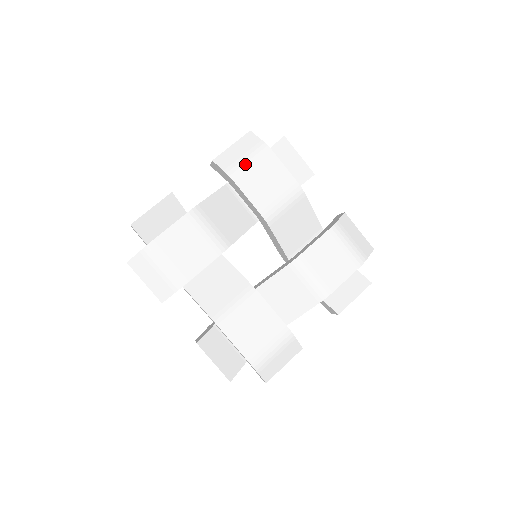
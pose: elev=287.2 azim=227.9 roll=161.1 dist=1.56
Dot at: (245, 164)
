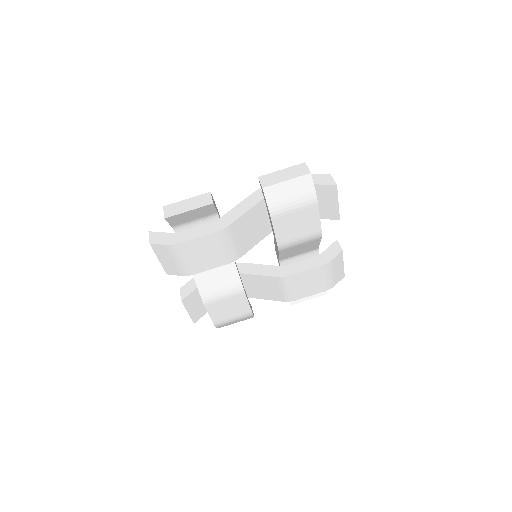
Dot at: (289, 207)
